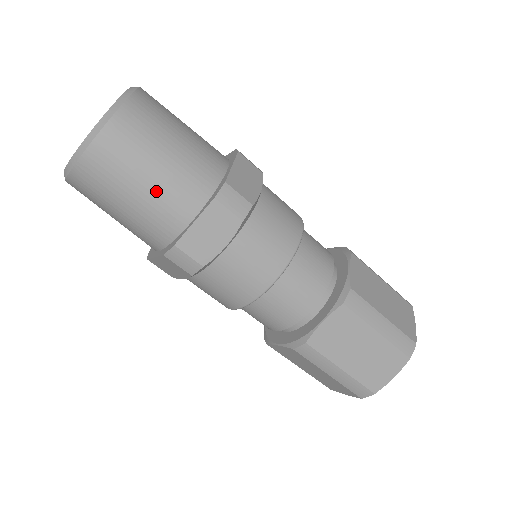
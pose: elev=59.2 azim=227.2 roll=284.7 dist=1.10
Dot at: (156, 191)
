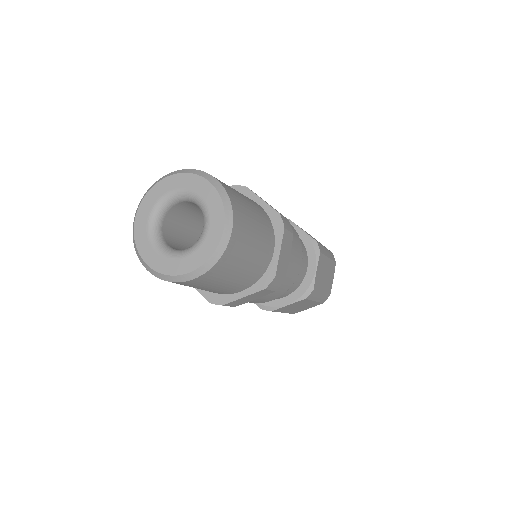
Dot at: (225, 287)
